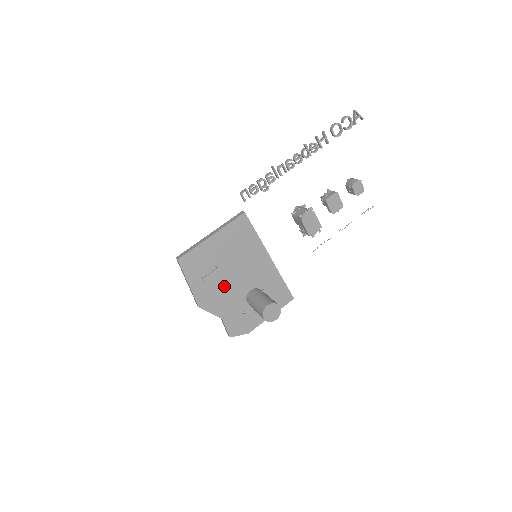
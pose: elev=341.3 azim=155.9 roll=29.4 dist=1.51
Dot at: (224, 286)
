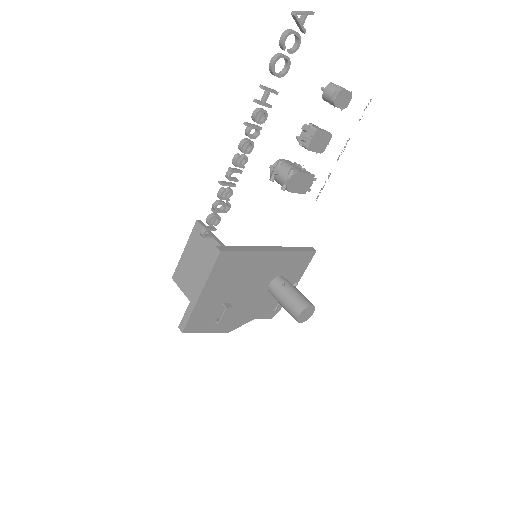
Dot at: (241, 305)
